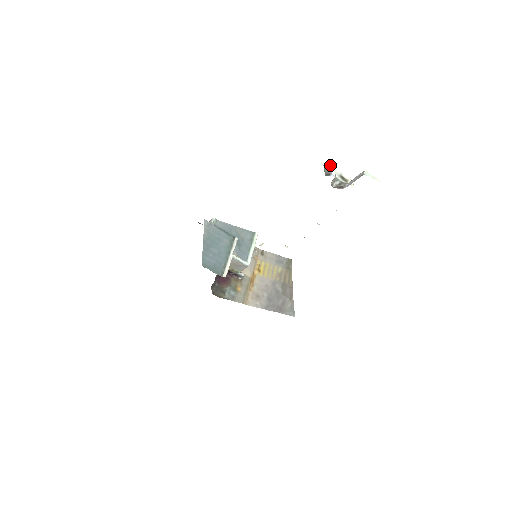
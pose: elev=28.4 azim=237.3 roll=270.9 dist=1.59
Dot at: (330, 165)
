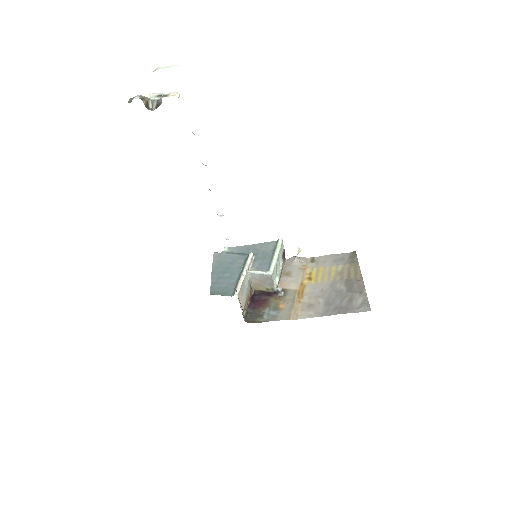
Dot at: (146, 94)
